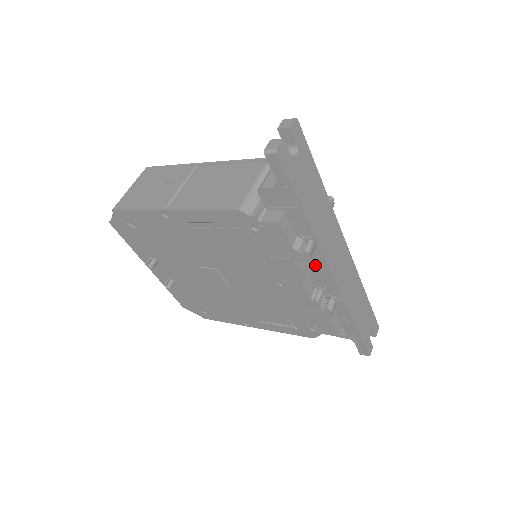
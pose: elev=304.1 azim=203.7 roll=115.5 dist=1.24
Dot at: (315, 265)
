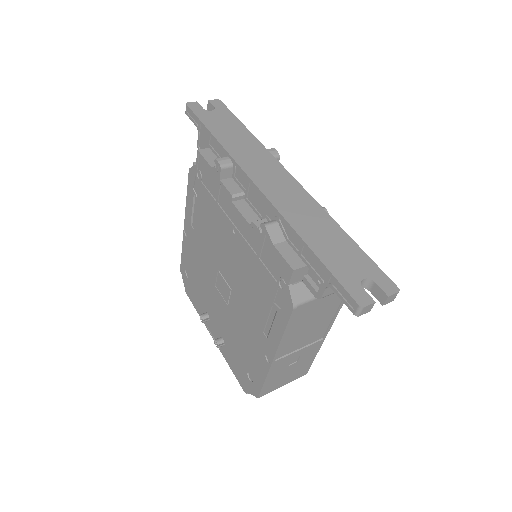
Dot at: (245, 187)
